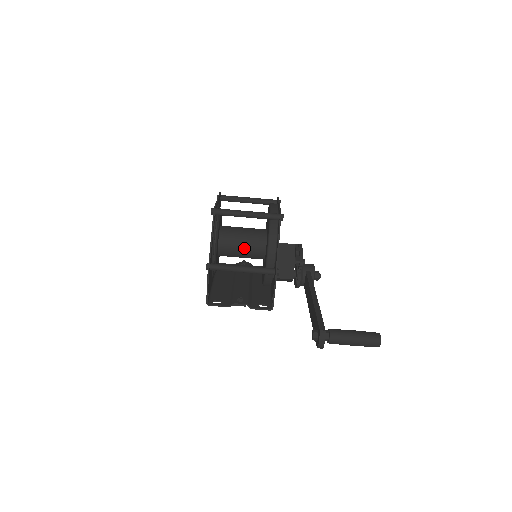
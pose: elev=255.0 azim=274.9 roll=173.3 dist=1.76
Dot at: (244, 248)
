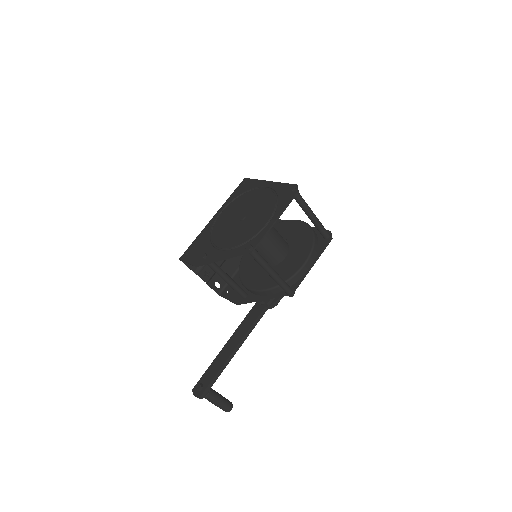
Dot at: occluded
